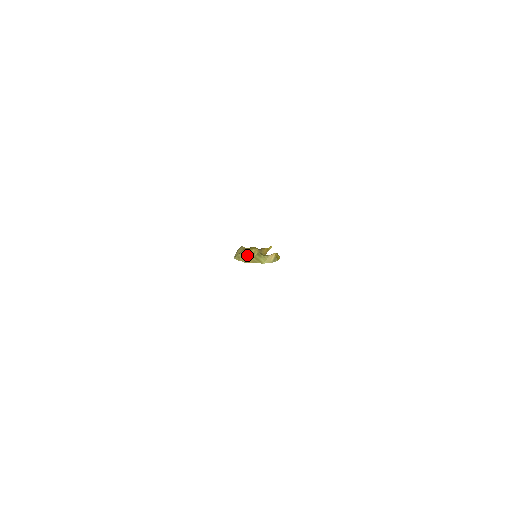
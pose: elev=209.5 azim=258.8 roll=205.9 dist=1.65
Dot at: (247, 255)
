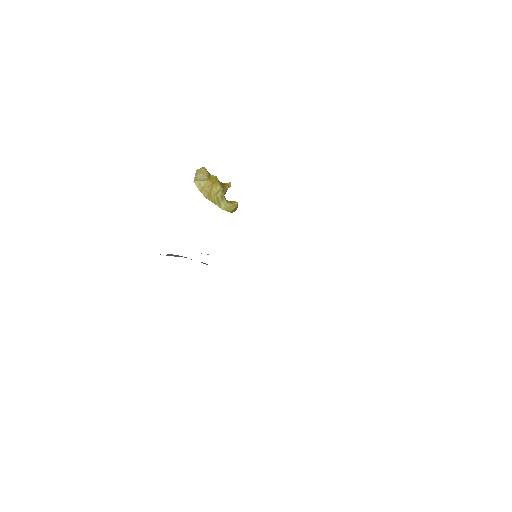
Dot at: (210, 189)
